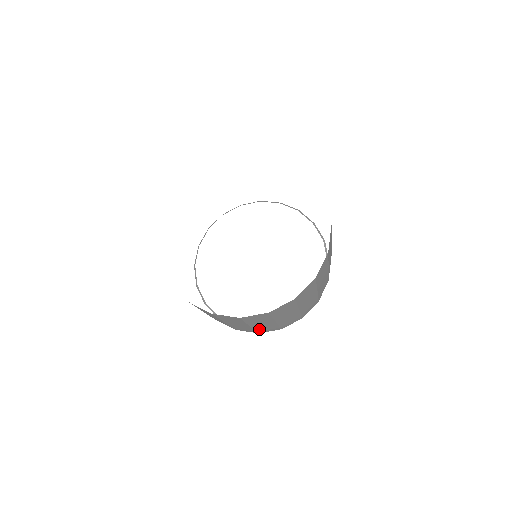
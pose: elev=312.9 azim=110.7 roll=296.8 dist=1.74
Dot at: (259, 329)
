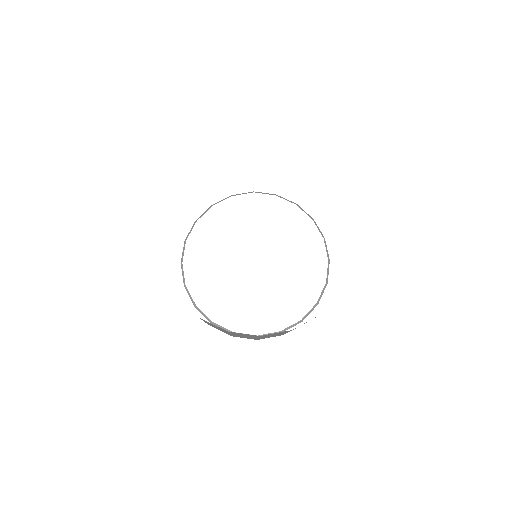
Dot at: occluded
